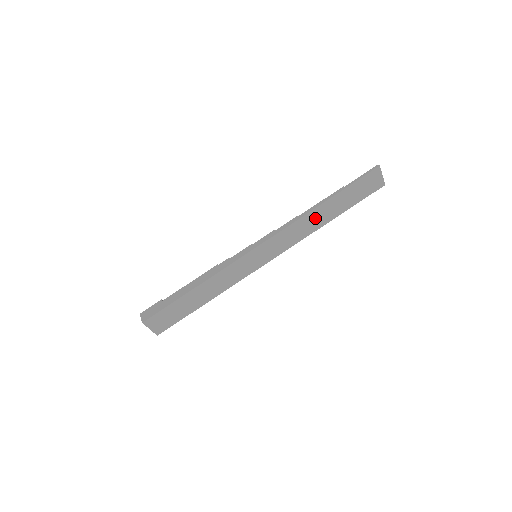
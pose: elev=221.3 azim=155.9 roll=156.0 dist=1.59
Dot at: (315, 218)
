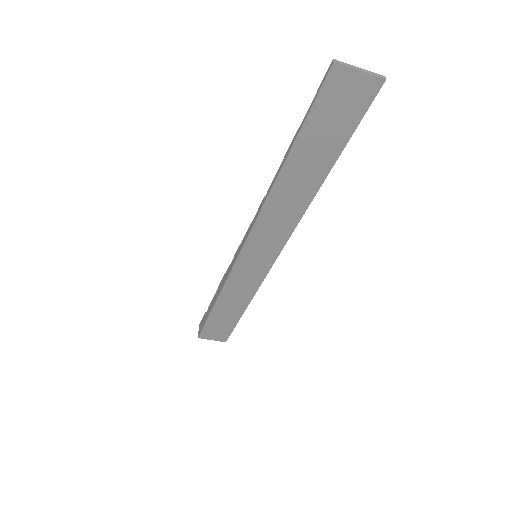
Dot at: (290, 191)
